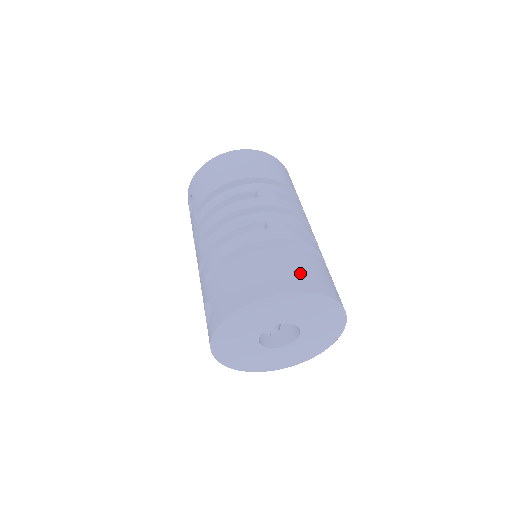
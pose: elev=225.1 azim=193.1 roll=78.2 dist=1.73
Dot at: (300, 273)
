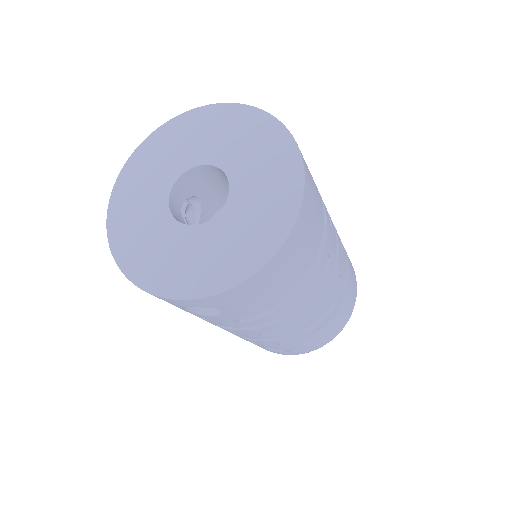
Dot at: (354, 279)
